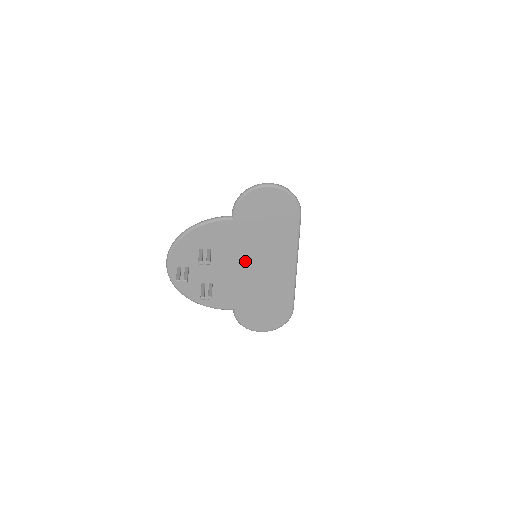
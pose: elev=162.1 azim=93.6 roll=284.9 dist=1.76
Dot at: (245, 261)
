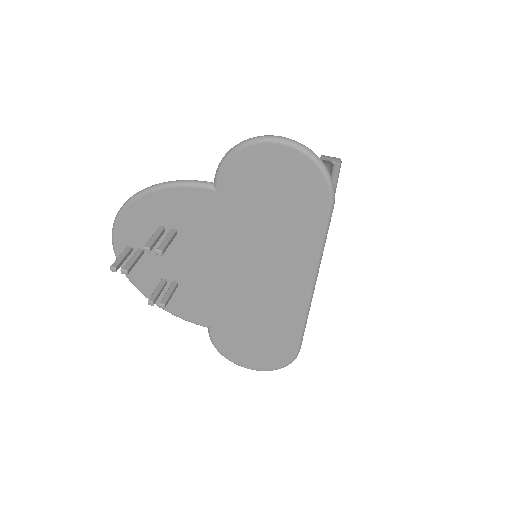
Dot at: (230, 261)
